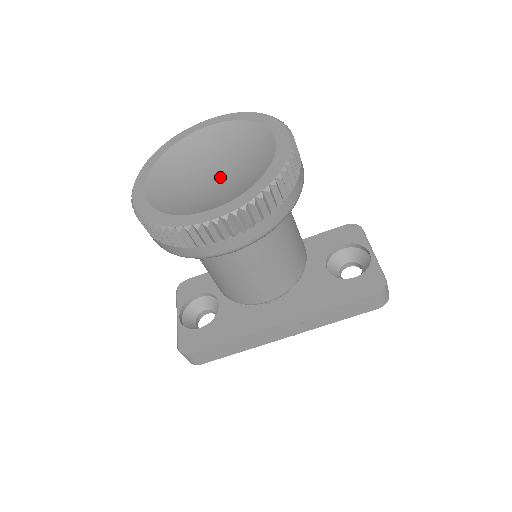
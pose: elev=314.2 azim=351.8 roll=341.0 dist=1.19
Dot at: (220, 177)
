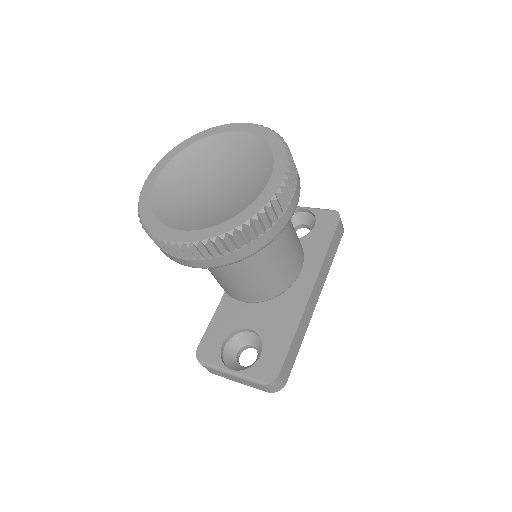
Dot at: (225, 182)
